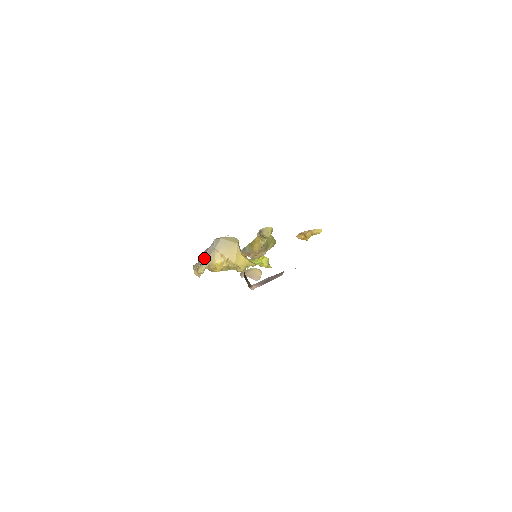
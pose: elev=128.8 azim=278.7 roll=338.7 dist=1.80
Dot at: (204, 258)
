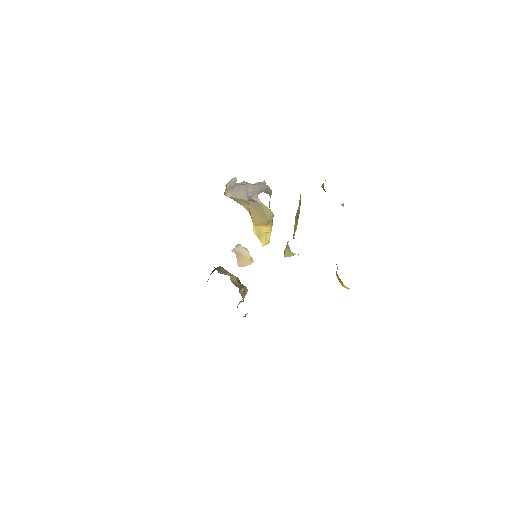
Dot at: (235, 194)
